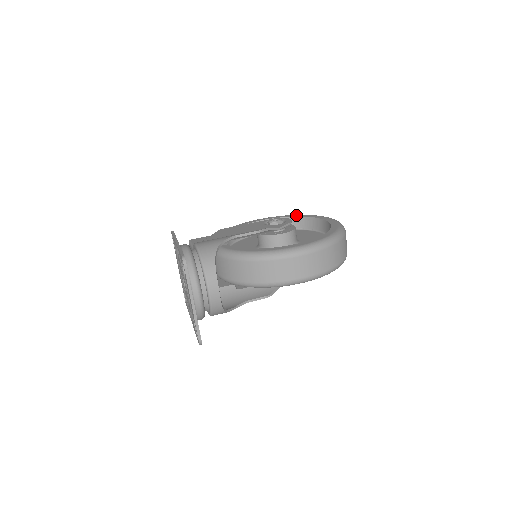
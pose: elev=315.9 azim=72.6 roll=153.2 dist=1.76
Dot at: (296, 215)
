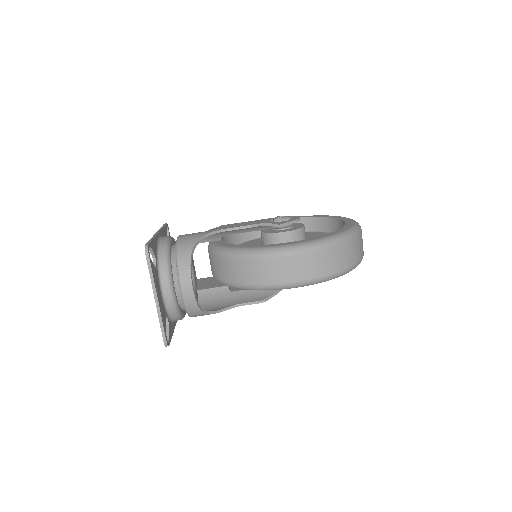
Dot at: (316, 215)
